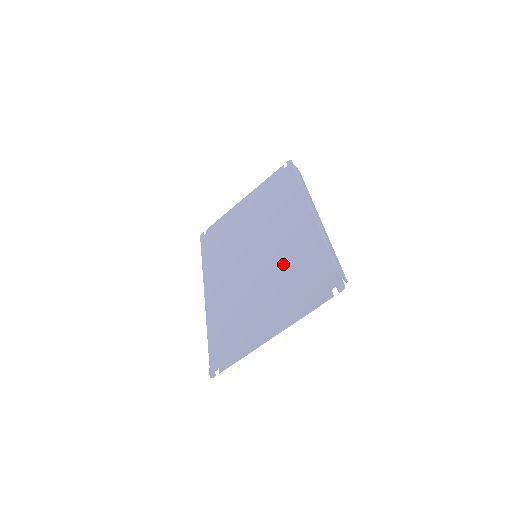
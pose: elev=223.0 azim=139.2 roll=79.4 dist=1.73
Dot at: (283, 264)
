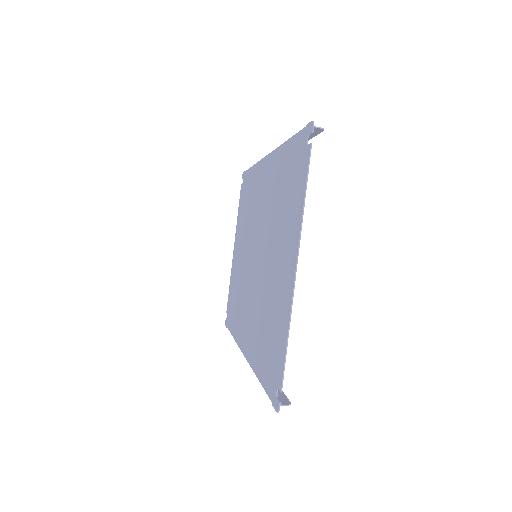
Dot at: (270, 217)
